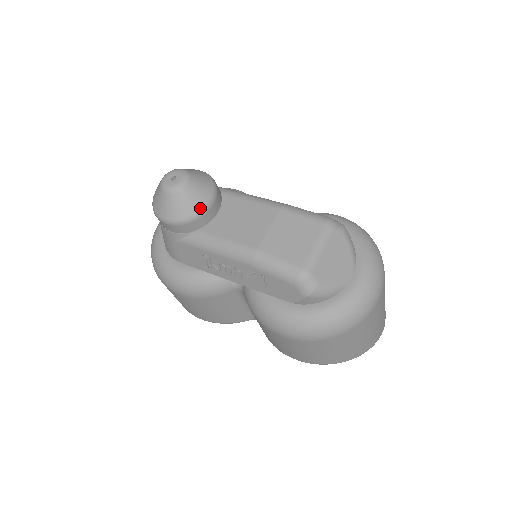
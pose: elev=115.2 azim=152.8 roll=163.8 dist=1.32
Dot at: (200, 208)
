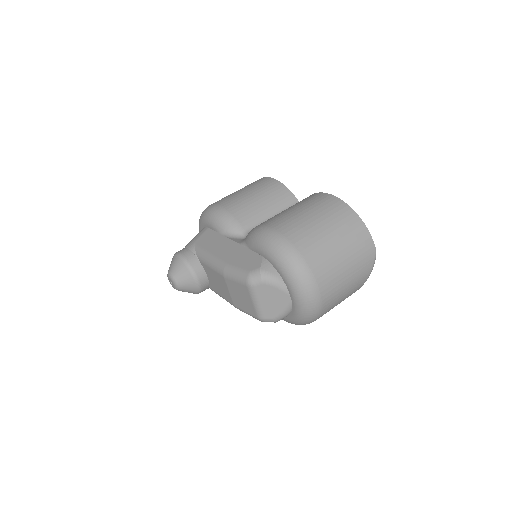
Dot at: (196, 288)
